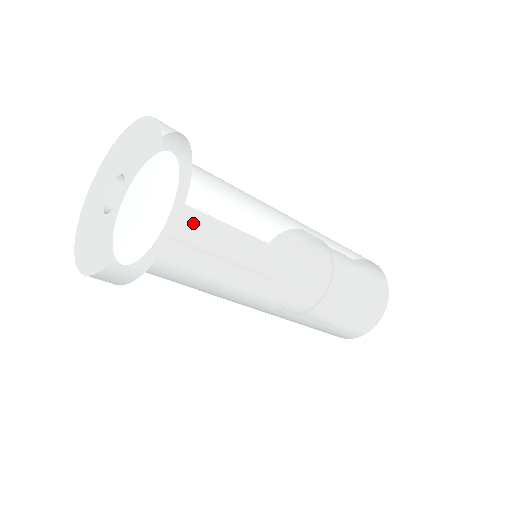
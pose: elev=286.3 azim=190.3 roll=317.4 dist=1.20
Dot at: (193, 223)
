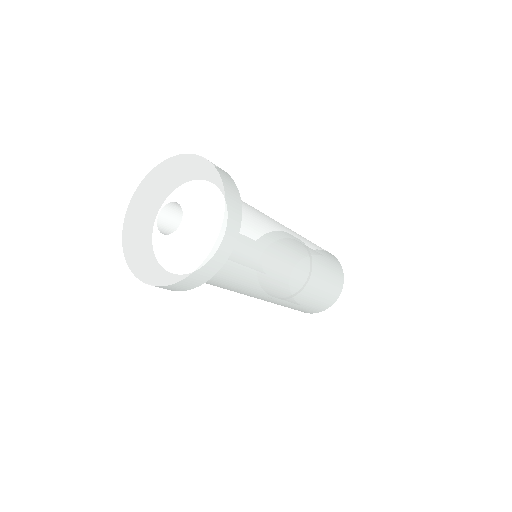
Dot at: (233, 249)
